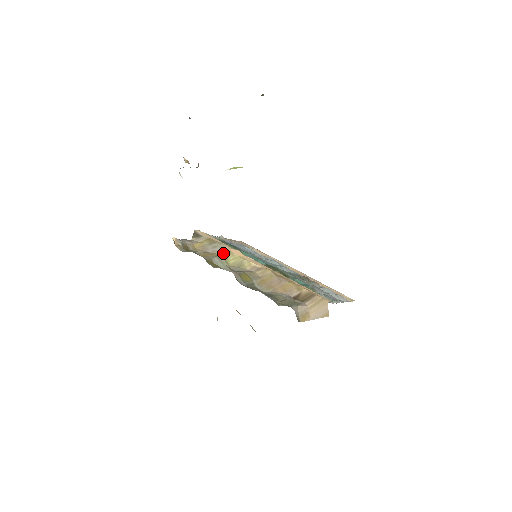
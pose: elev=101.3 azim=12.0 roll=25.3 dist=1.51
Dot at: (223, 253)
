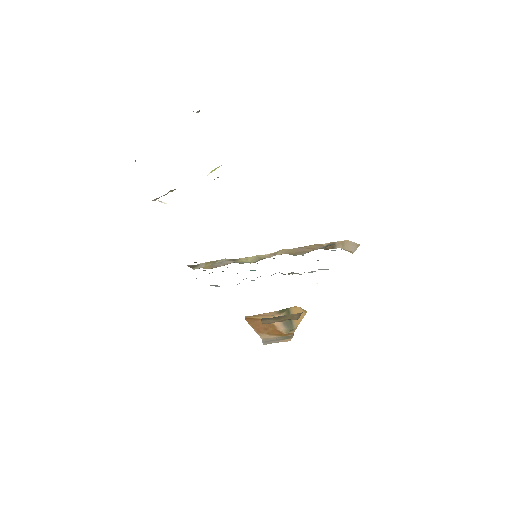
Dot at: (234, 261)
